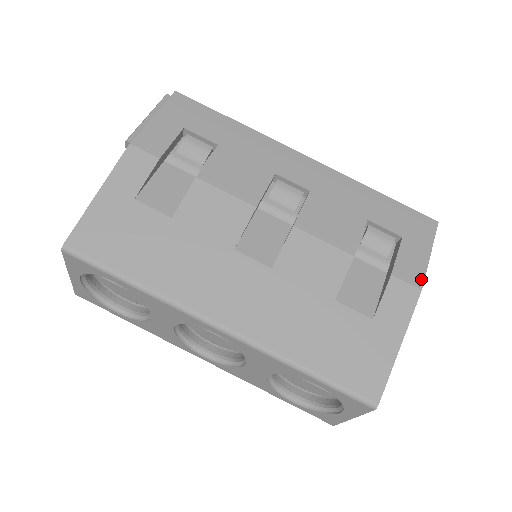
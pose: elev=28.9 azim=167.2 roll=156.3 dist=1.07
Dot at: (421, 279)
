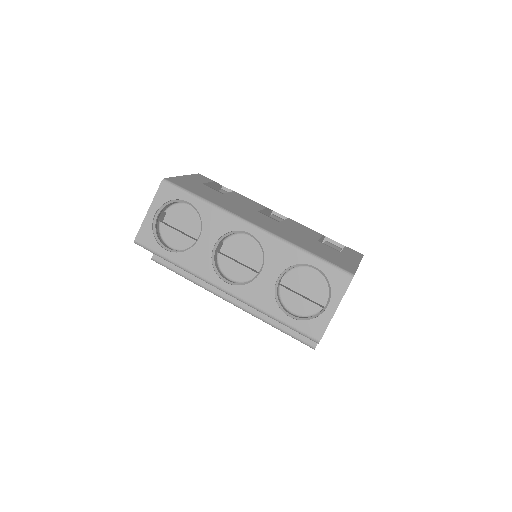
Dot at: occluded
